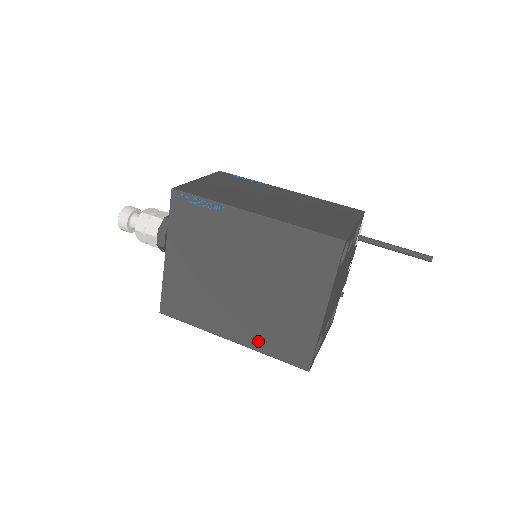
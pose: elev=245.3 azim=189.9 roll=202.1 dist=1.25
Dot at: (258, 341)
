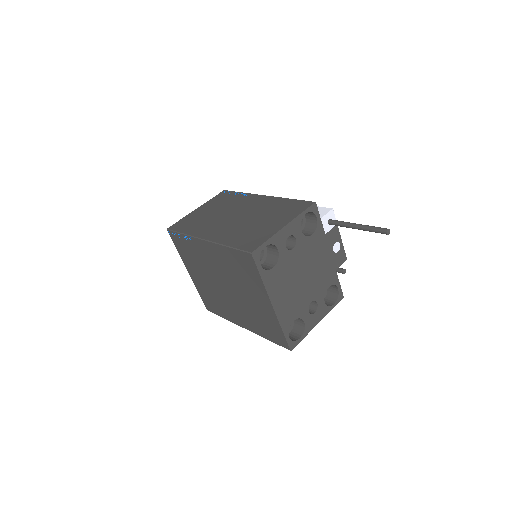
Dot at: (256, 328)
